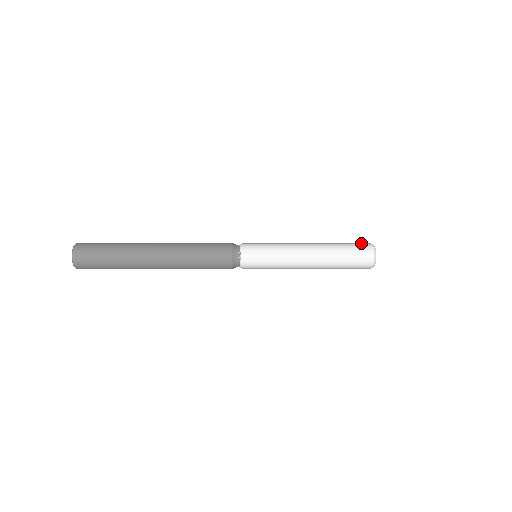
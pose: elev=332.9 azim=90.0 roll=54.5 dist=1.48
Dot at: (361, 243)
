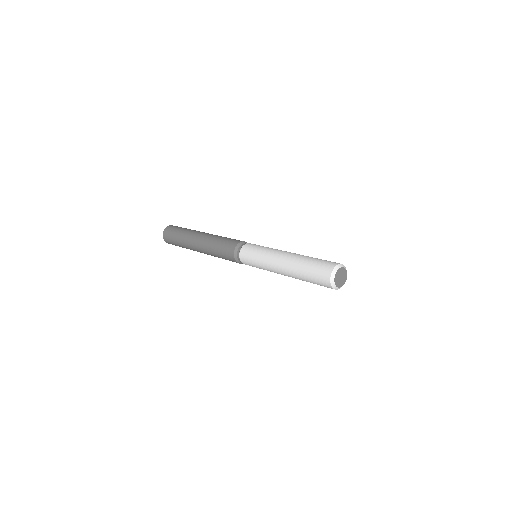
Dot at: occluded
